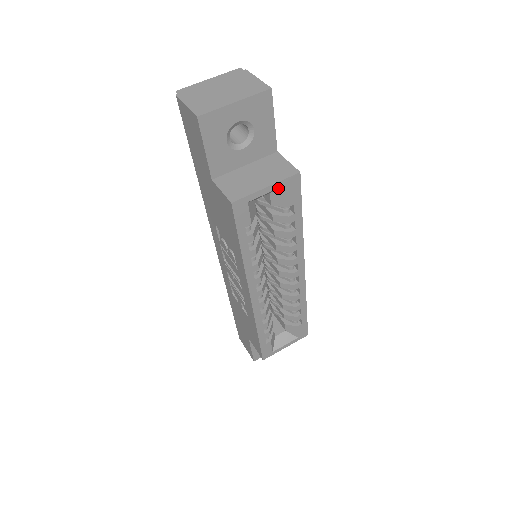
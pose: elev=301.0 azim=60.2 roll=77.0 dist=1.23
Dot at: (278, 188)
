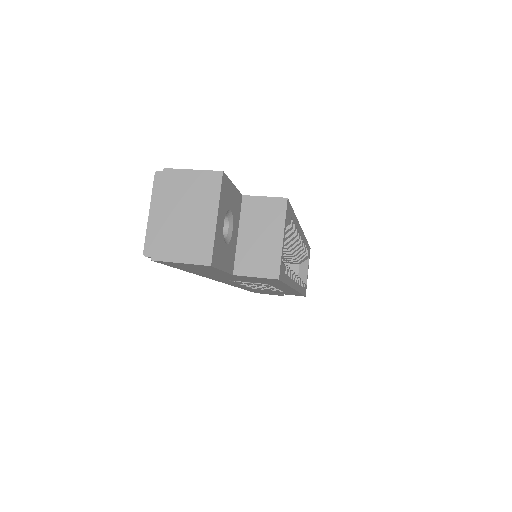
Dot at: occluded
